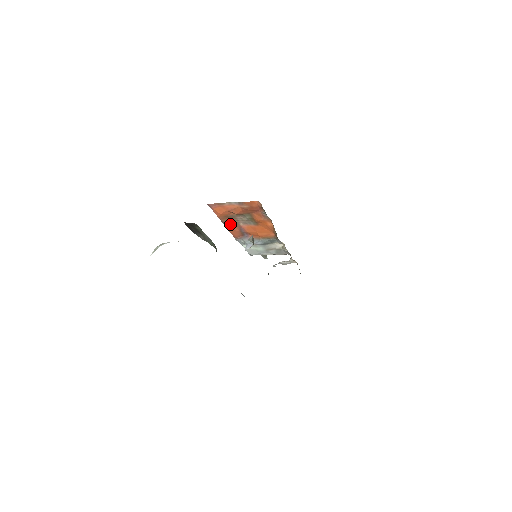
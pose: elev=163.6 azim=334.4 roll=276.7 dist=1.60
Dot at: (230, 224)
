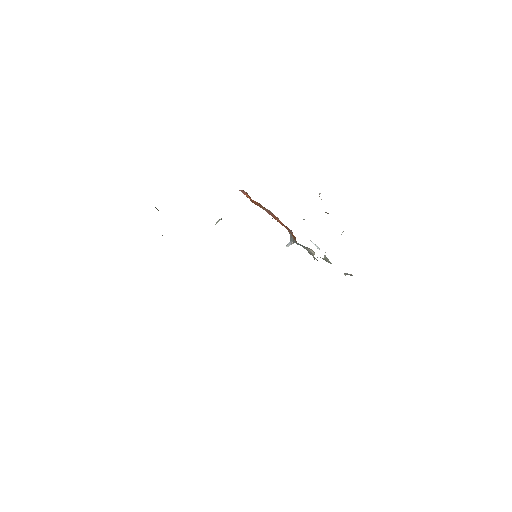
Dot at: (272, 214)
